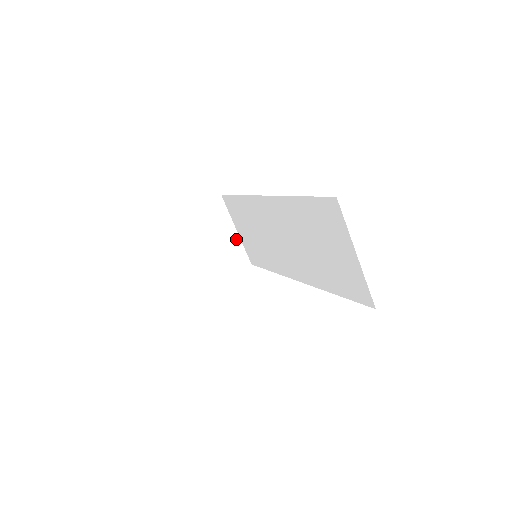
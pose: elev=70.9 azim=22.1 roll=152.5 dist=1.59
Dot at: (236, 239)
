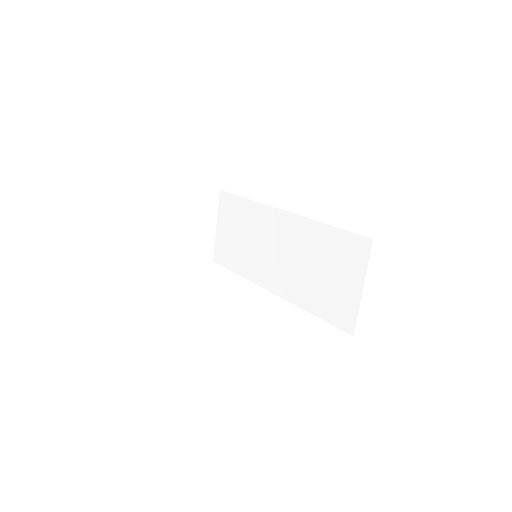
Dot at: (212, 233)
